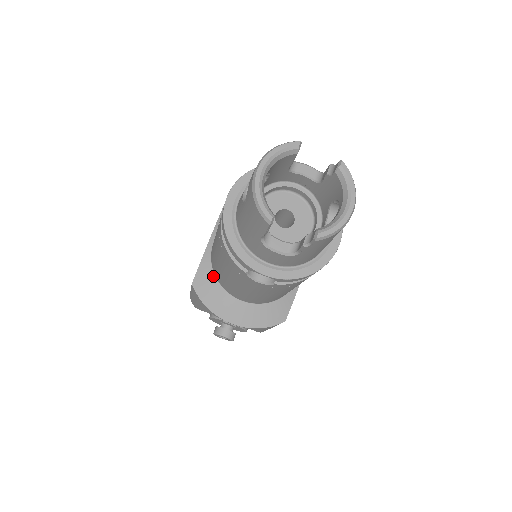
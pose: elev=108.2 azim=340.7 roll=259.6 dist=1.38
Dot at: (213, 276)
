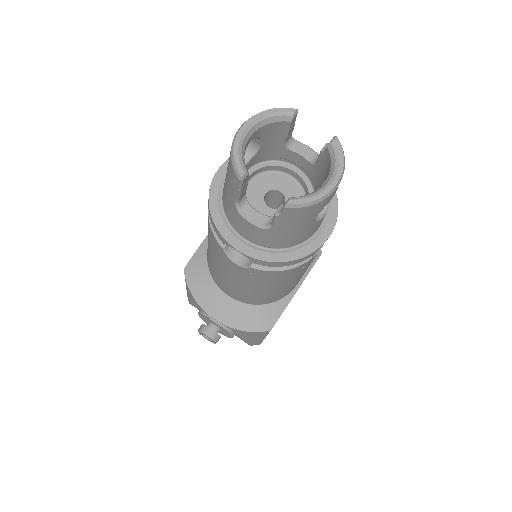
Dot at: (206, 264)
